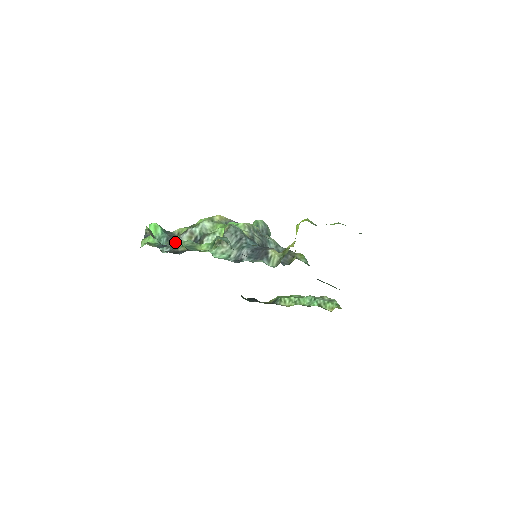
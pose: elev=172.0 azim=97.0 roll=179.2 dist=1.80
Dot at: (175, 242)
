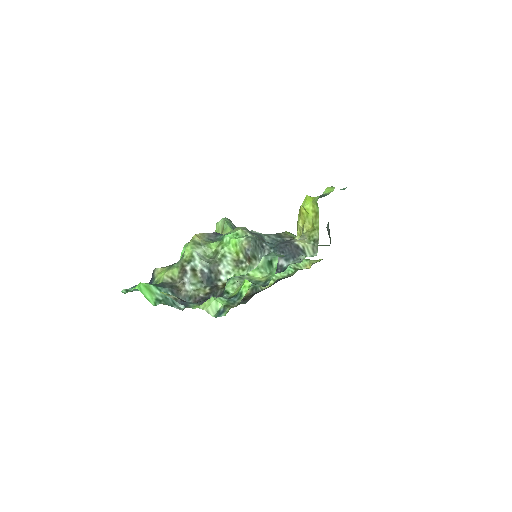
Dot at: (184, 290)
